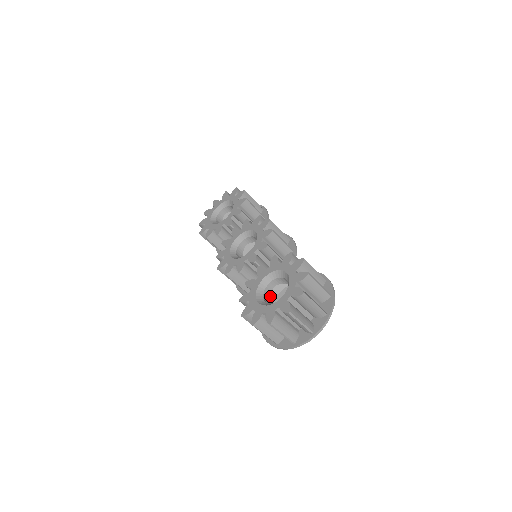
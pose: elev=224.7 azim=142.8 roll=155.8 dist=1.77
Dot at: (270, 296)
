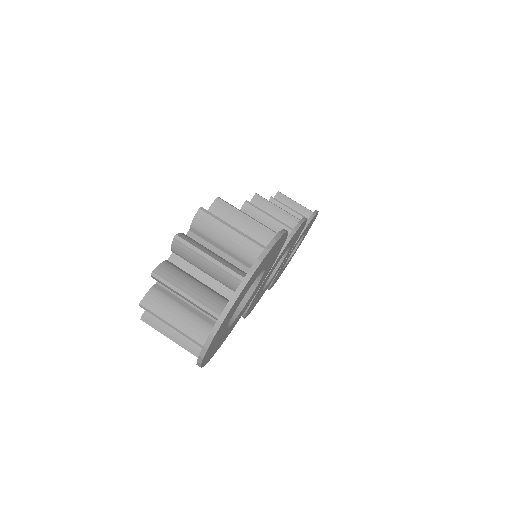
Dot at: occluded
